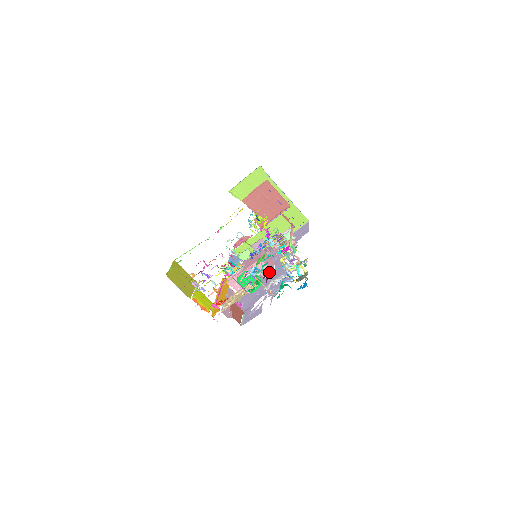
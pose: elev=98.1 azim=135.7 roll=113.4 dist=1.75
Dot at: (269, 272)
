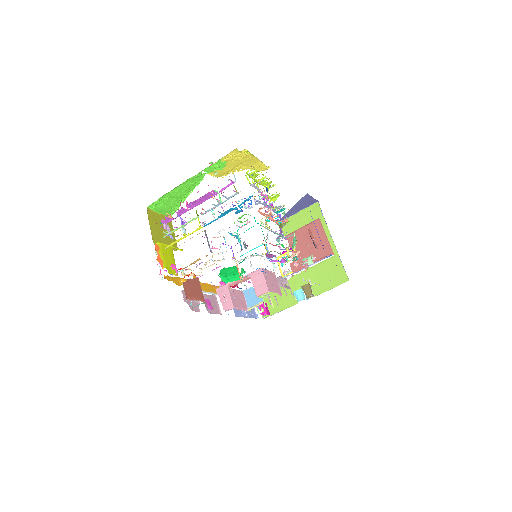
Dot at: (264, 289)
